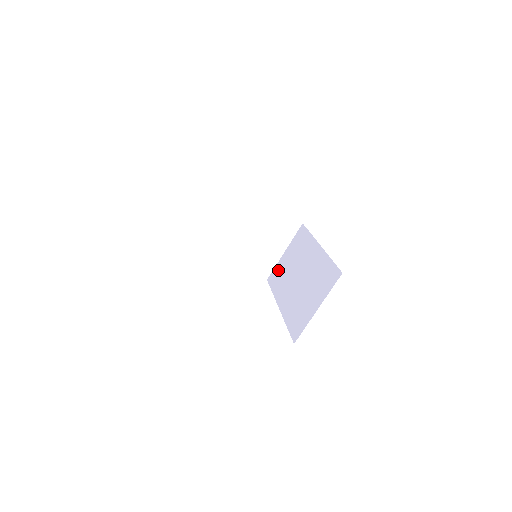
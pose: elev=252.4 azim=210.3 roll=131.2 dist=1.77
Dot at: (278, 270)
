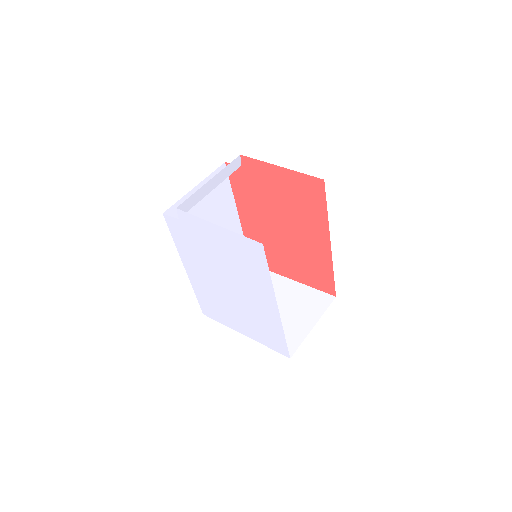
Dot at: occluded
